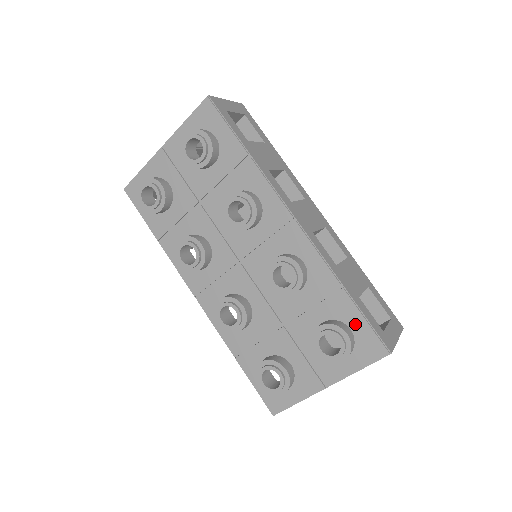
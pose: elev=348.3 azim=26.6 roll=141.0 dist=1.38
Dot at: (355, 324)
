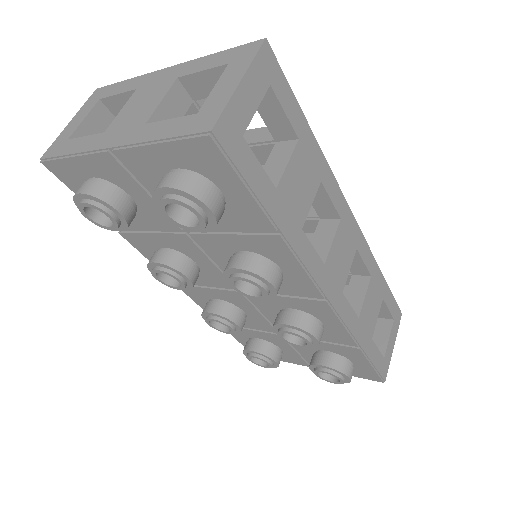
Dot at: (360, 364)
